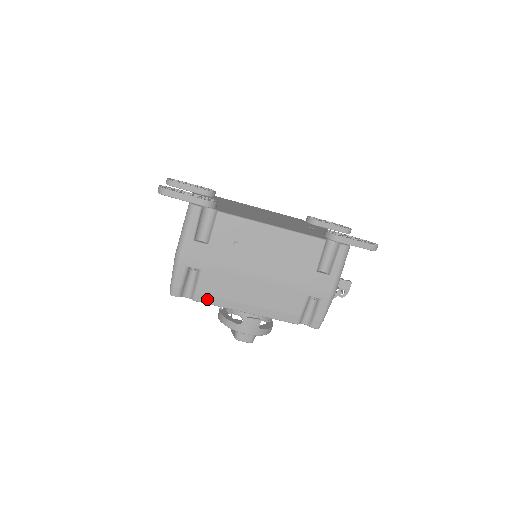
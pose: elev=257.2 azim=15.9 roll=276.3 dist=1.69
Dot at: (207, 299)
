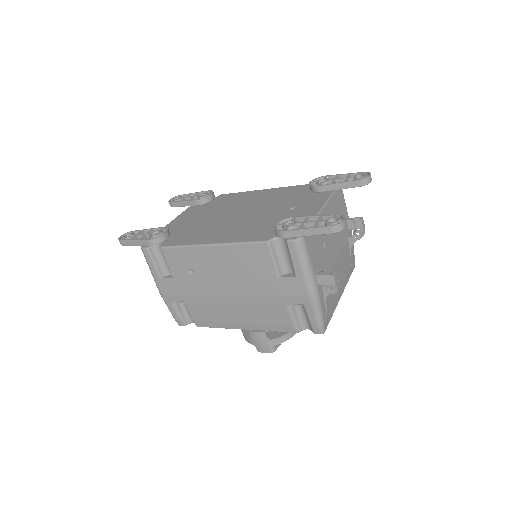
Dot at: (205, 324)
